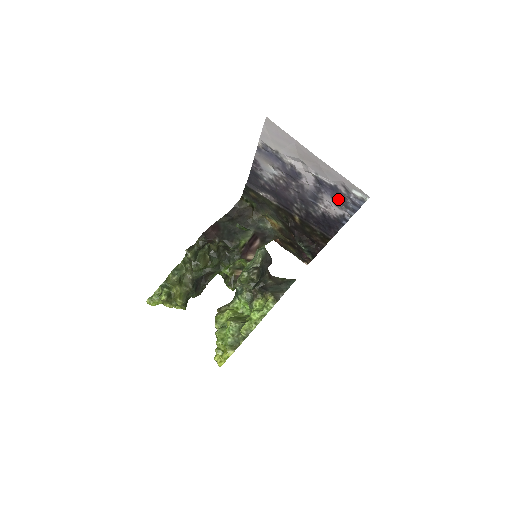
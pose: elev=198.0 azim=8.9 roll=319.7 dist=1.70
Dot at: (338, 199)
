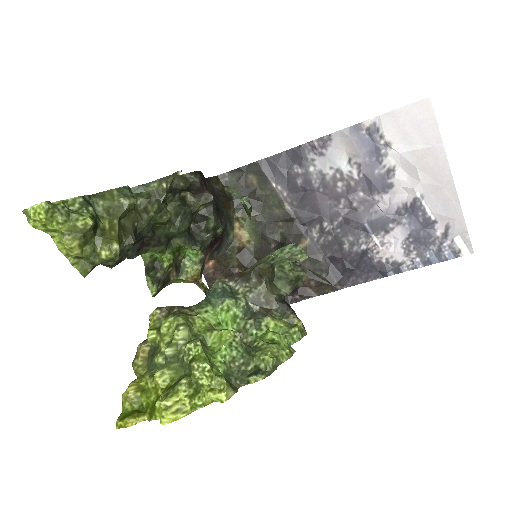
Dot at: (417, 240)
